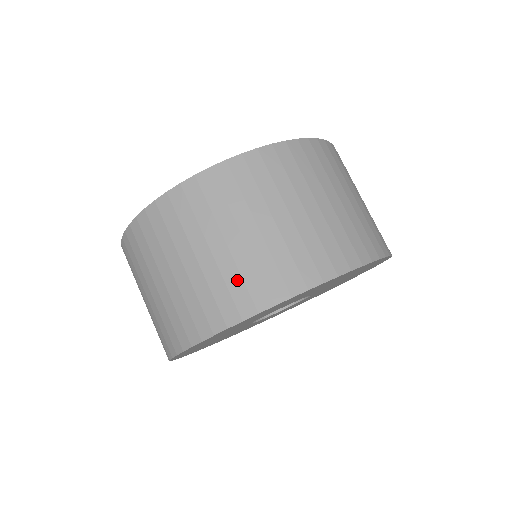
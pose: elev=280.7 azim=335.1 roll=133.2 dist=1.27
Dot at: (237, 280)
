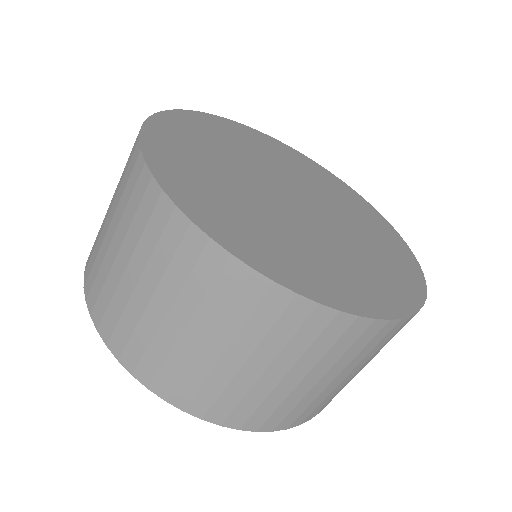
Dot at: (329, 399)
